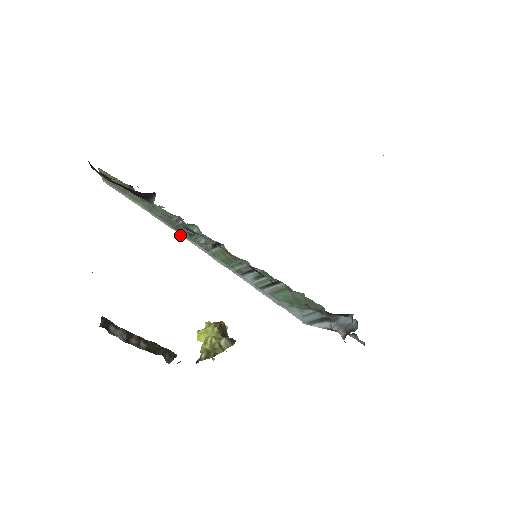
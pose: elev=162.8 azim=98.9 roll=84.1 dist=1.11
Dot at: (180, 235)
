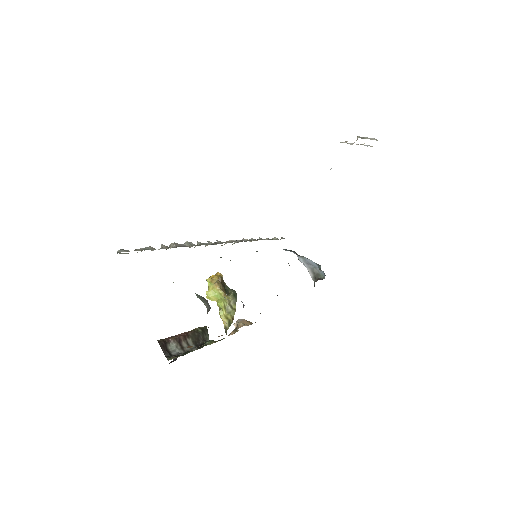
Dot at: occluded
